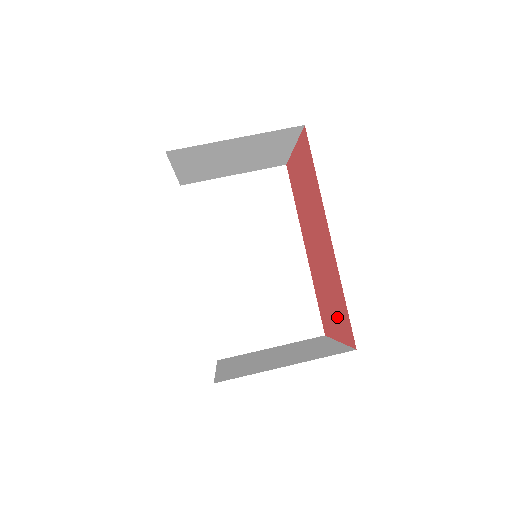
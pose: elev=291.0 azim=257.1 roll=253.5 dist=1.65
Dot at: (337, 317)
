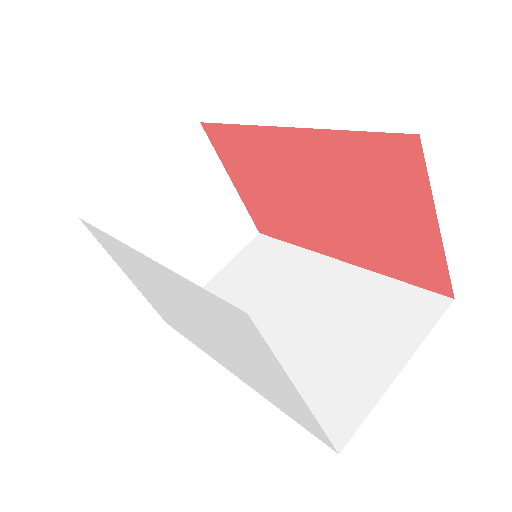
Dot at: (393, 196)
